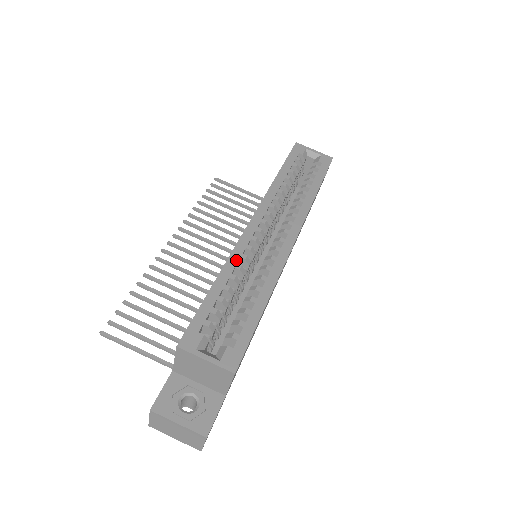
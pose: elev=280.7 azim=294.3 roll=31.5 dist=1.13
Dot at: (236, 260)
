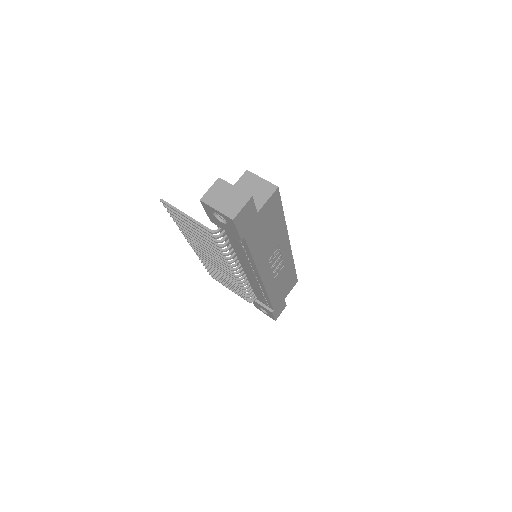
Dot at: occluded
